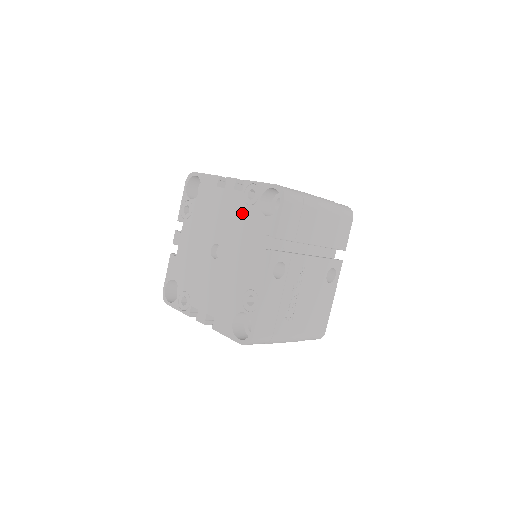
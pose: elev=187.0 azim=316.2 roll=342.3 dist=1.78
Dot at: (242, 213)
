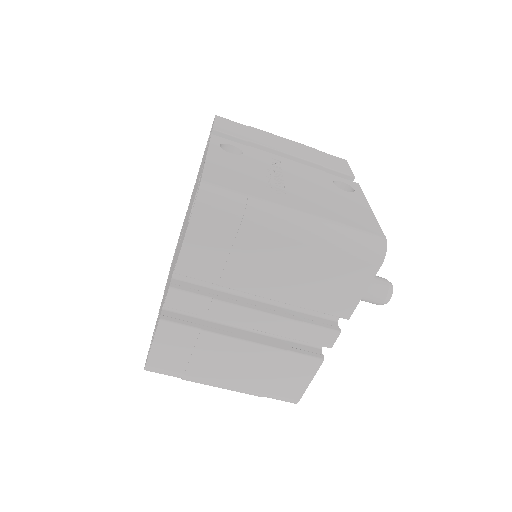
Dot at: occluded
